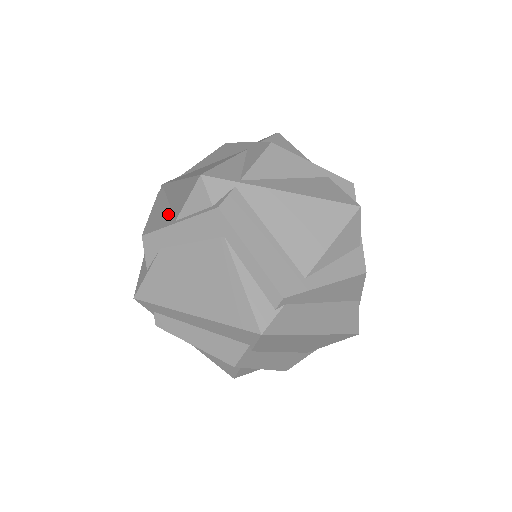
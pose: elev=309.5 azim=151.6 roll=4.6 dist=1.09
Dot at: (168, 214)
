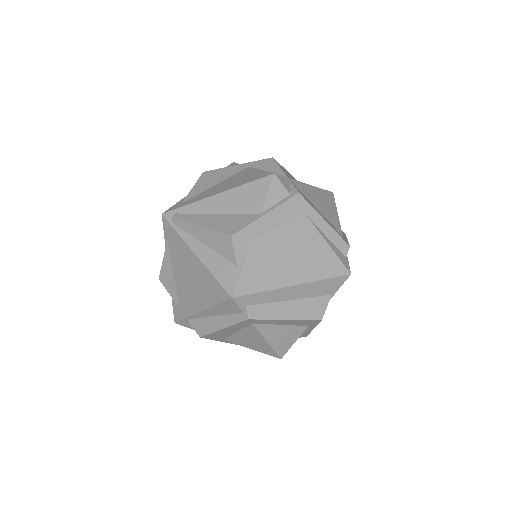
Dot at: (237, 216)
